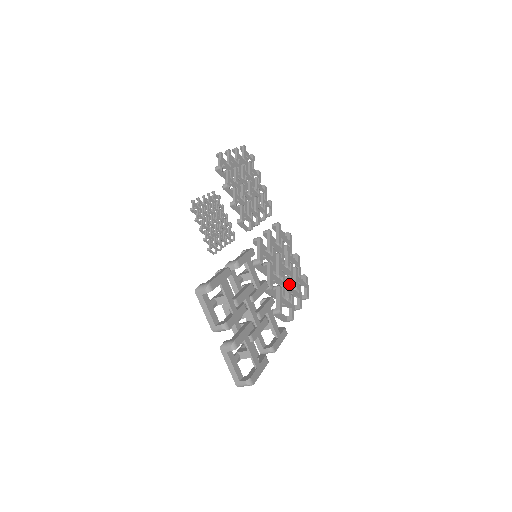
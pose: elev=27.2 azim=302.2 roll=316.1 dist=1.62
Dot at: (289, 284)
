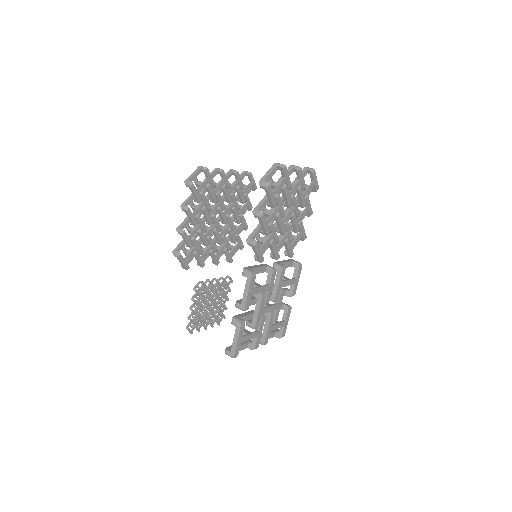
Dot at: (295, 221)
